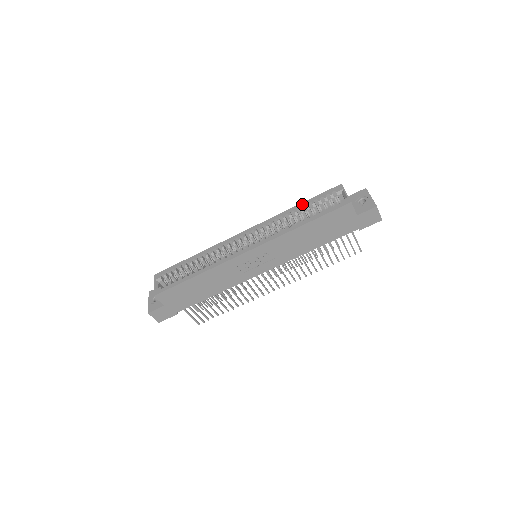
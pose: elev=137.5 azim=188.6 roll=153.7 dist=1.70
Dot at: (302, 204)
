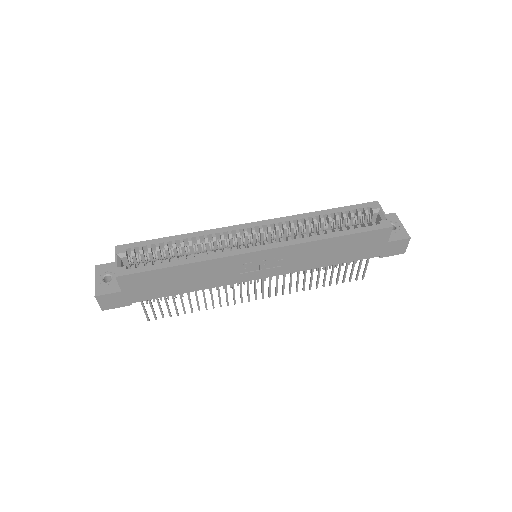
Dot at: (330, 211)
